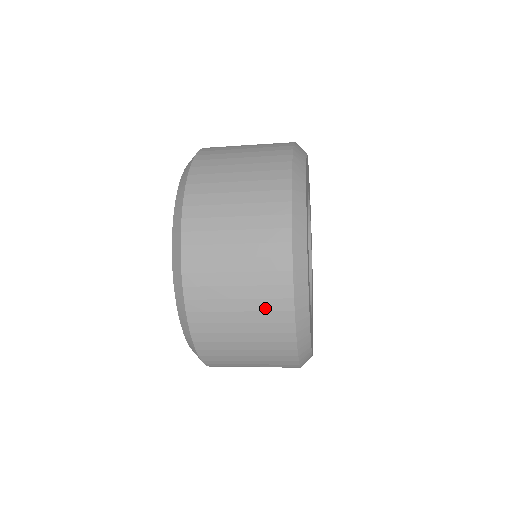
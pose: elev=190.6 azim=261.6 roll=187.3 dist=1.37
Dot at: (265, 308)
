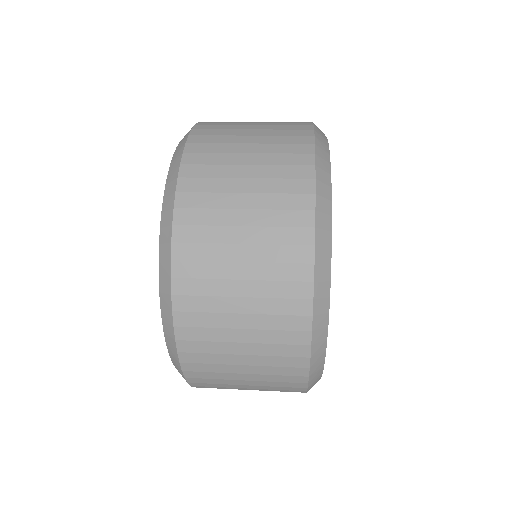
Dot at: (276, 258)
